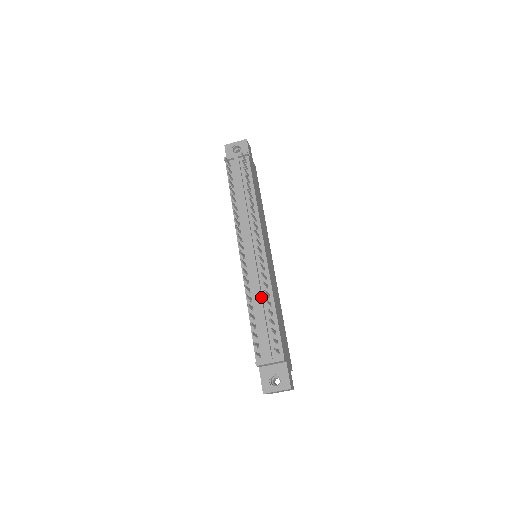
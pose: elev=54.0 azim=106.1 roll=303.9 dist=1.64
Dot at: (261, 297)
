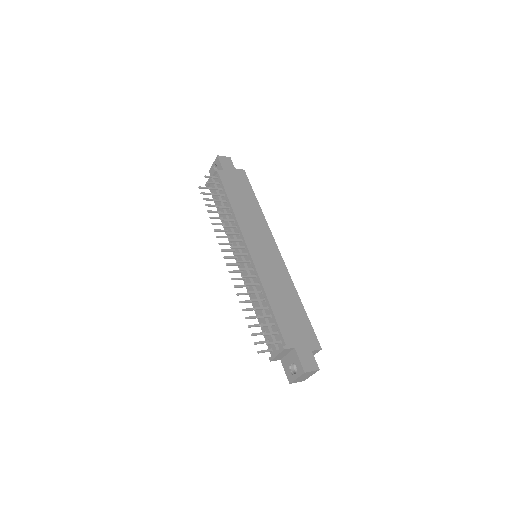
Dot at: (256, 296)
